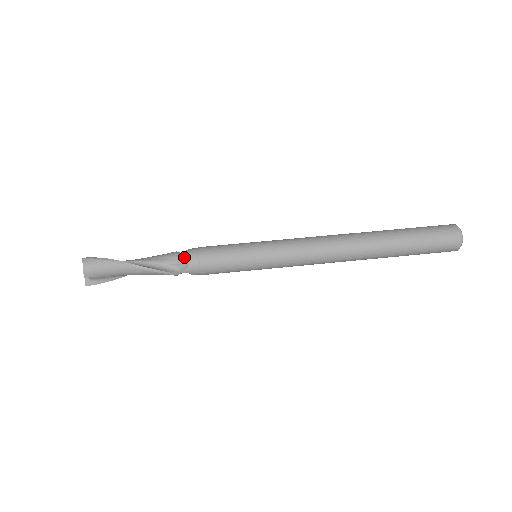
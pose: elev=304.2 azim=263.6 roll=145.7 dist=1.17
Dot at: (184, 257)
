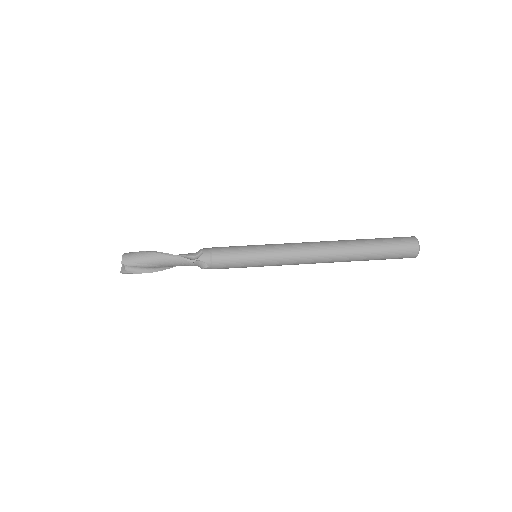
Dot at: (200, 250)
